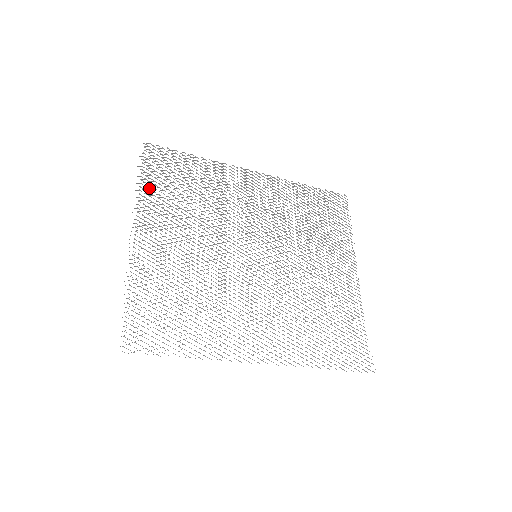
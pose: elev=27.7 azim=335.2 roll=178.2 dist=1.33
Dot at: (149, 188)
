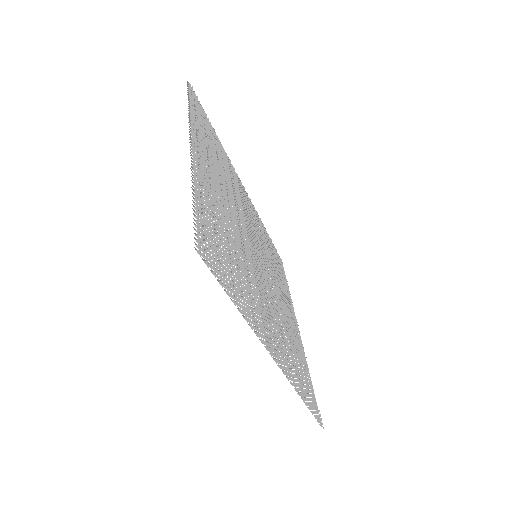
Dot at: (196, 120)
